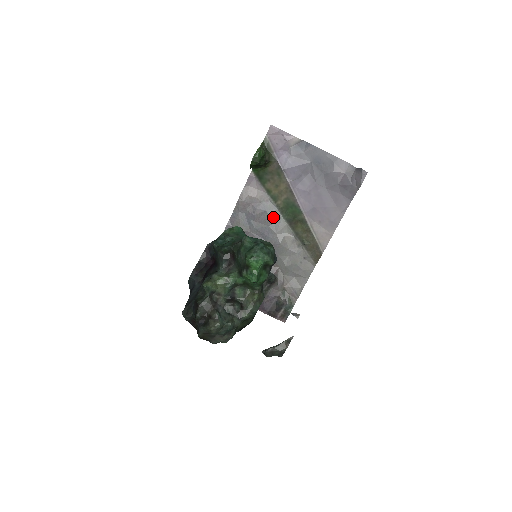
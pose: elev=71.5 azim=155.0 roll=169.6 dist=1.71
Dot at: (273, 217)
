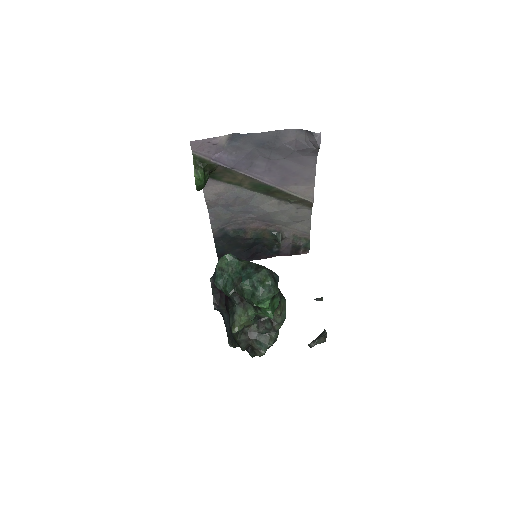
Dot at: (248, 197)
